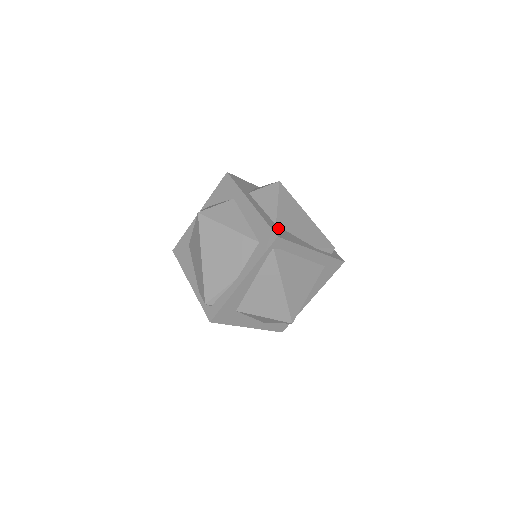
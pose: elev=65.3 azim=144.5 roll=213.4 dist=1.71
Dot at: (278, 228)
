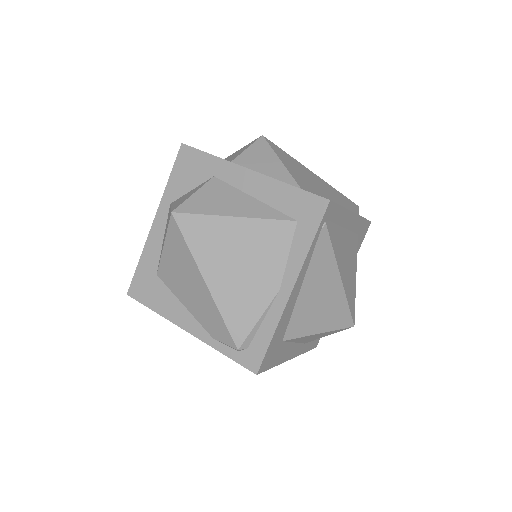
Dot at: occluded
